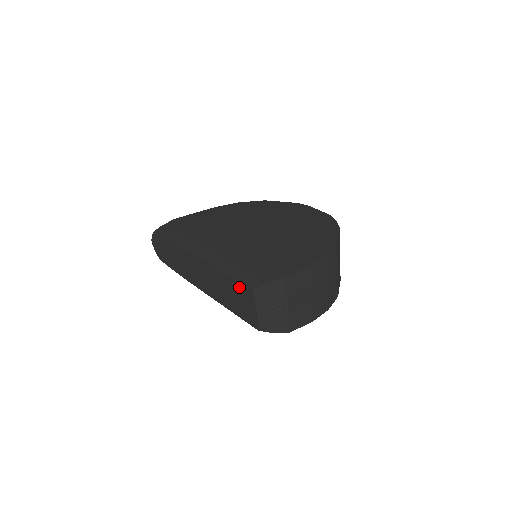
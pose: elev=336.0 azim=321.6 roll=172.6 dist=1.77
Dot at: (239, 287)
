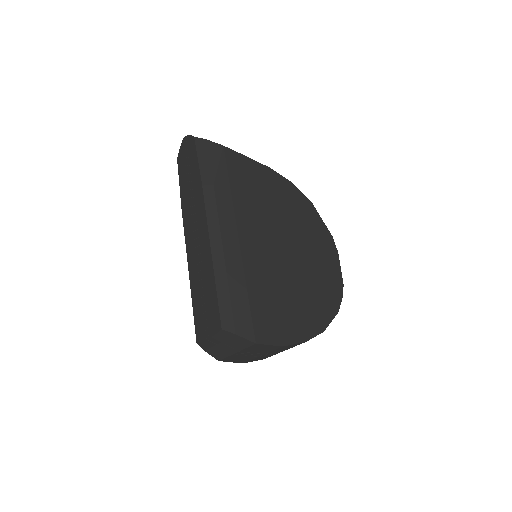
Dot at: (215, 305)
